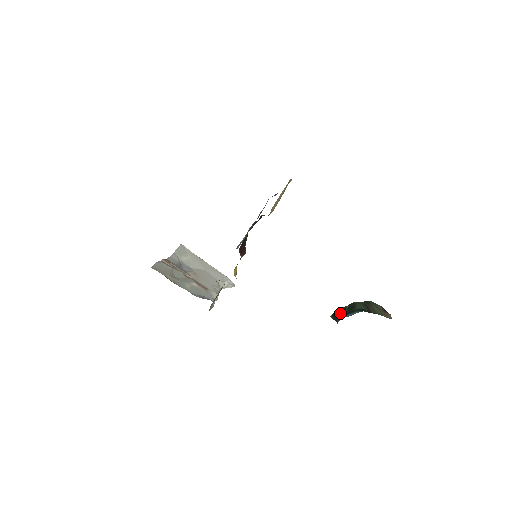
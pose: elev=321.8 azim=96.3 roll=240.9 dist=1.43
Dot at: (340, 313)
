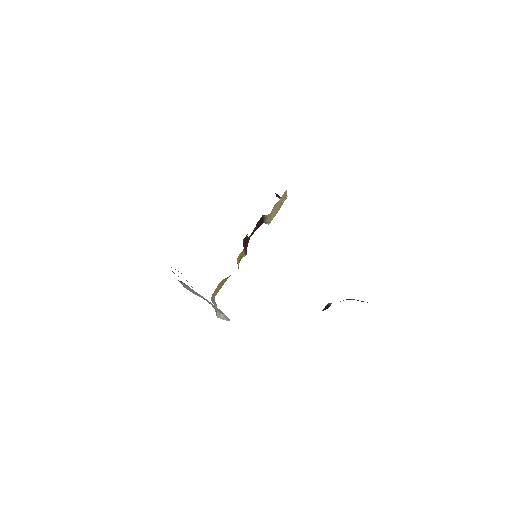
Dot at: occluded
